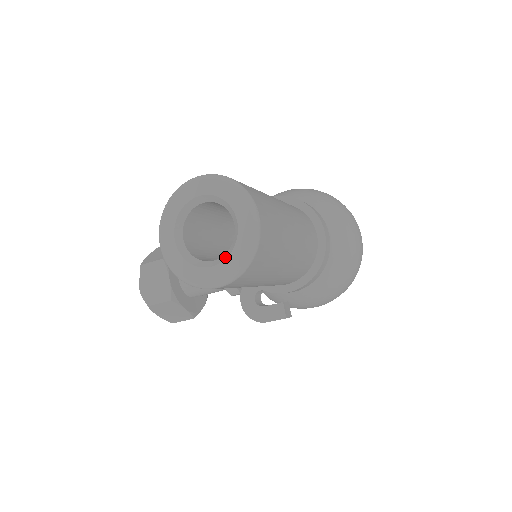
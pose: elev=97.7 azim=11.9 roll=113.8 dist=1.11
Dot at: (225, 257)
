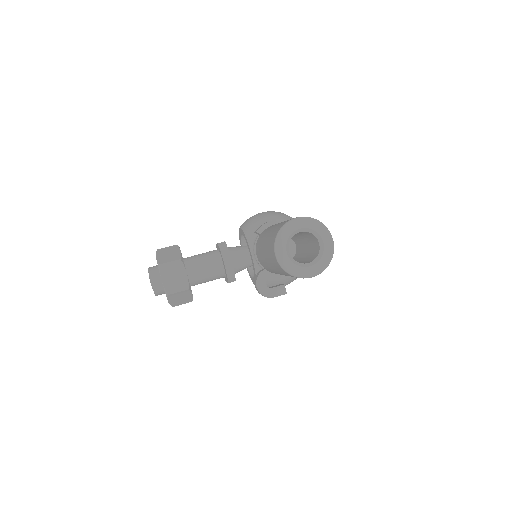
Dot at: (317, 261)
